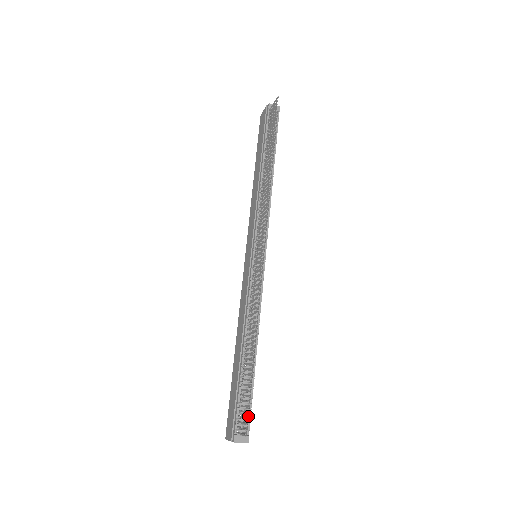
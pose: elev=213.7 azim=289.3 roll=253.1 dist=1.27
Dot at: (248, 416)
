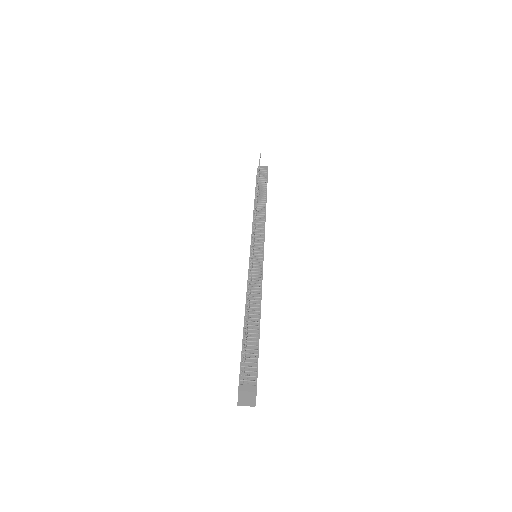
Dot at: (254, 370)
